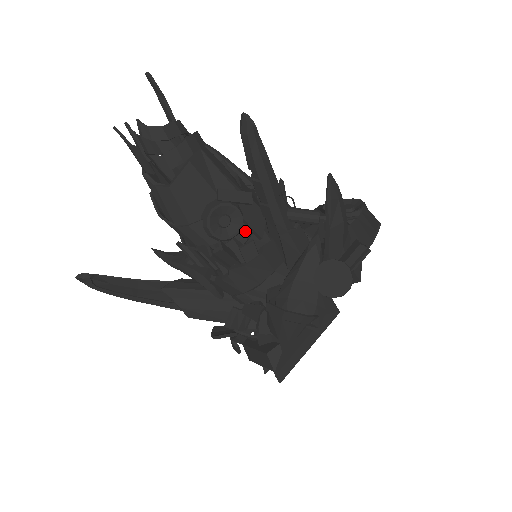
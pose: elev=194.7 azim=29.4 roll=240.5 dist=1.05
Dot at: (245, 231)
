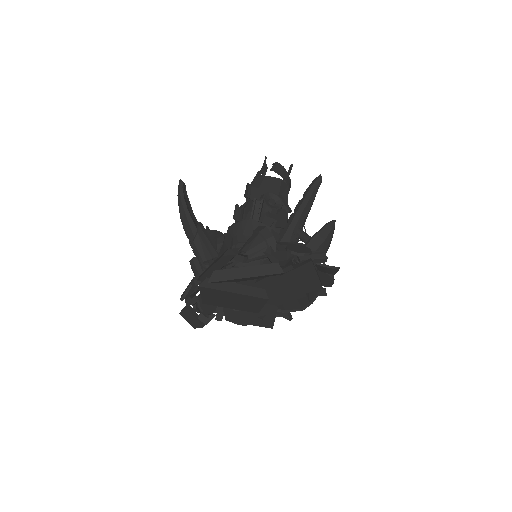
Dot at: (274, 216)
